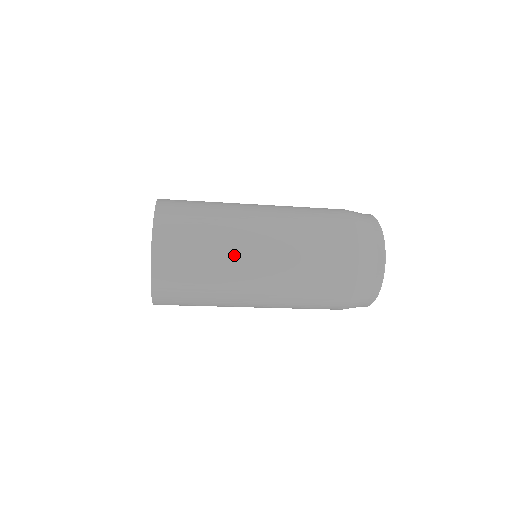
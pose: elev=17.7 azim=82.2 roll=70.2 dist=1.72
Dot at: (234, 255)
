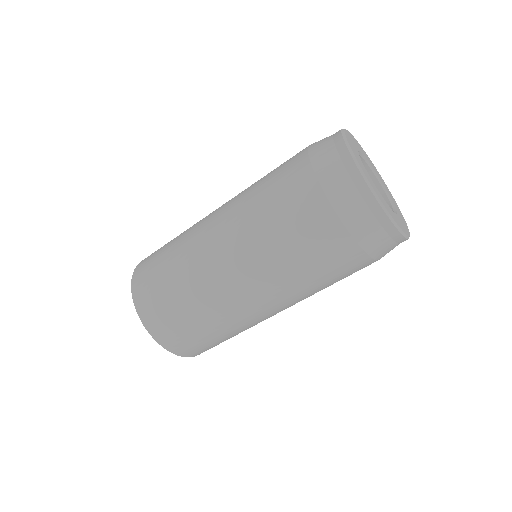
Dot at: (194, 226)
